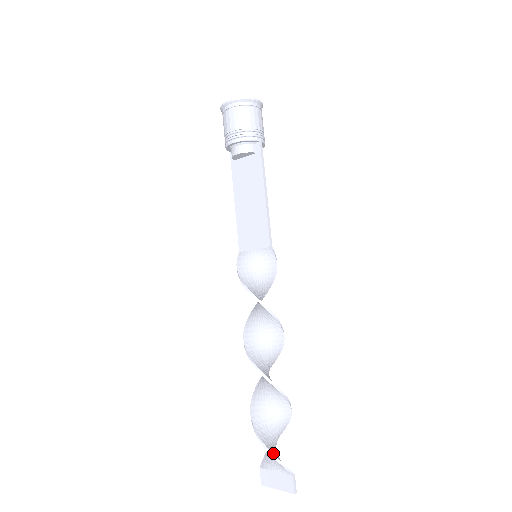
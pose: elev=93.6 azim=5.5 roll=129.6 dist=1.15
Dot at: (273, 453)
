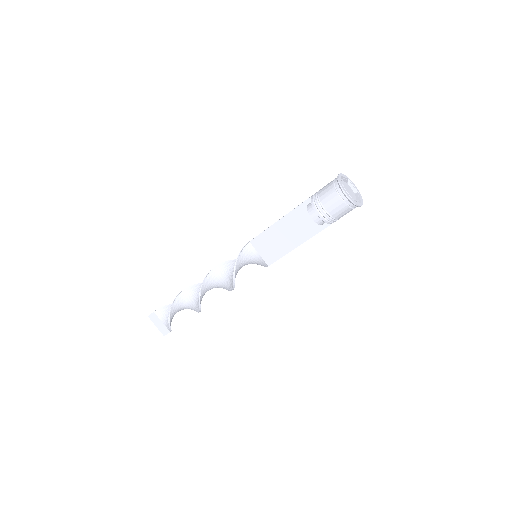
Dot at: occluded
